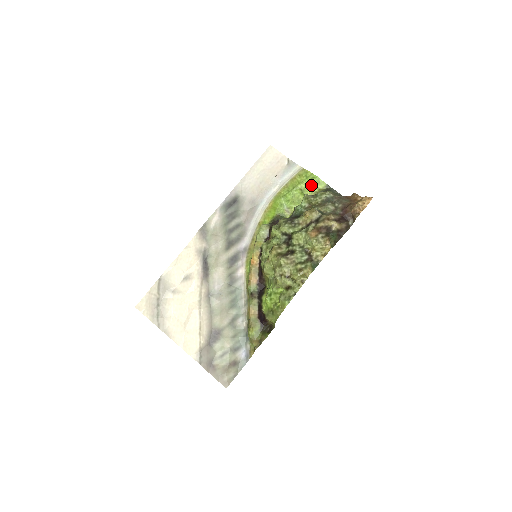
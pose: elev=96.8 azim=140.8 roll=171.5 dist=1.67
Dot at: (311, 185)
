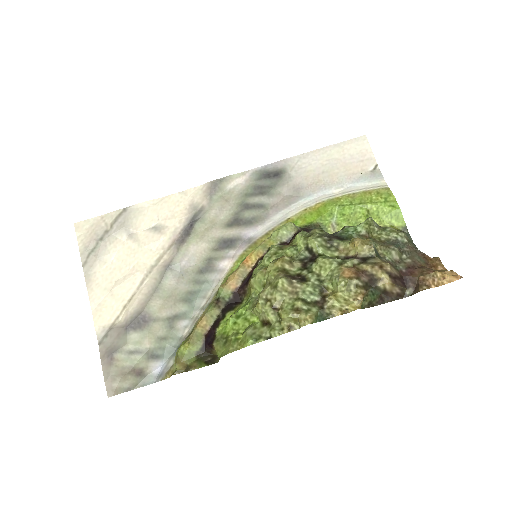
Dot at: (385, 214)
